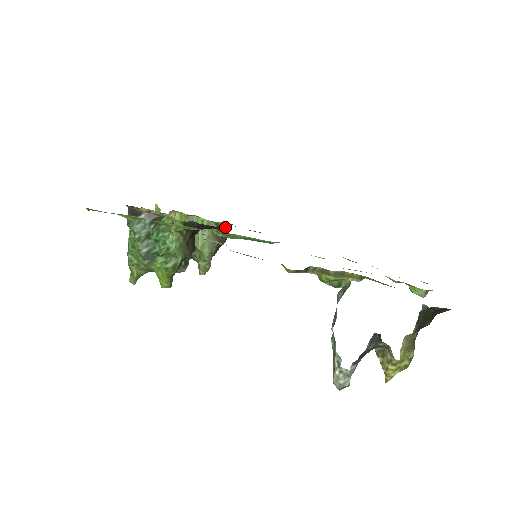
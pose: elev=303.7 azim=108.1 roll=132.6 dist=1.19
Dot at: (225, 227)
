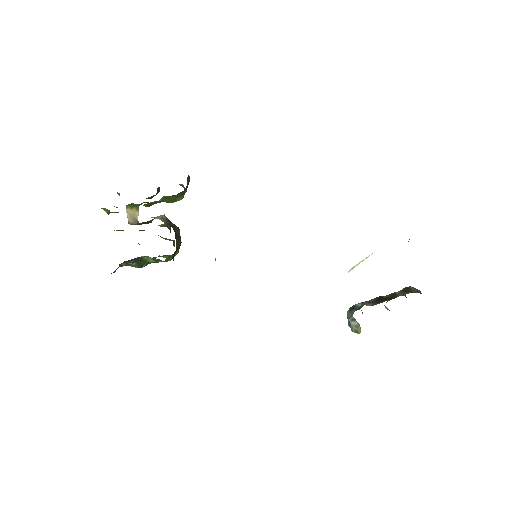
Dot at: occluded
